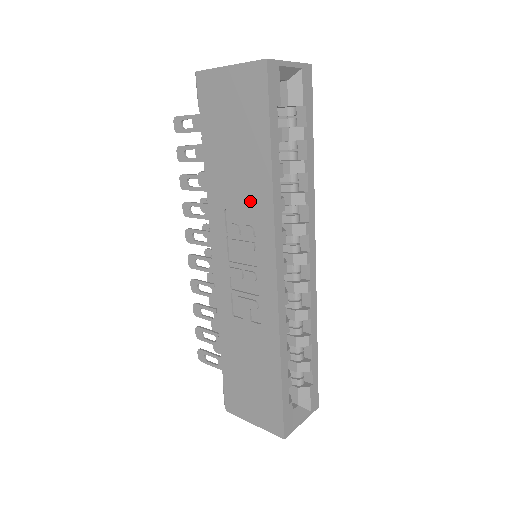
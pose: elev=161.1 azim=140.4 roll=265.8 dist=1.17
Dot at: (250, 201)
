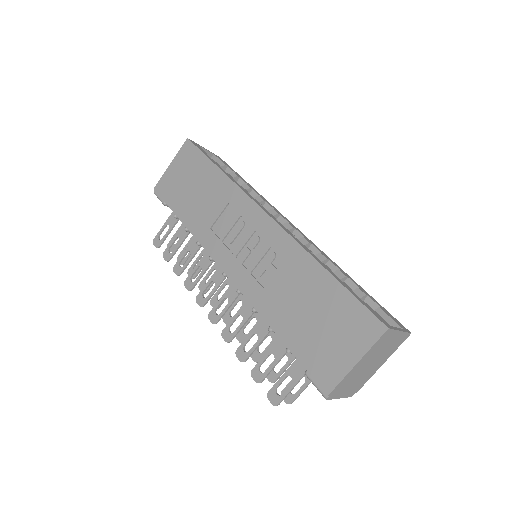
Dot at: (222, 201)
